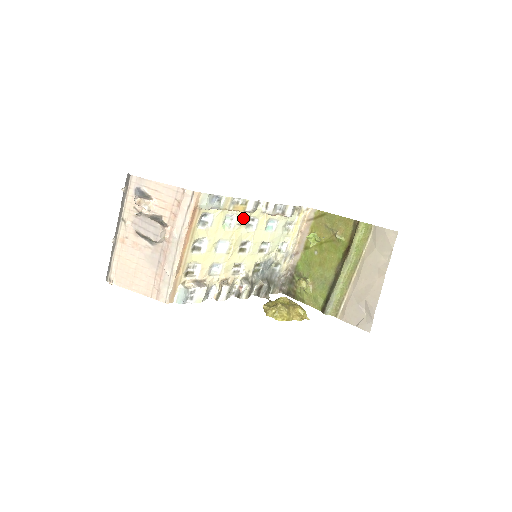
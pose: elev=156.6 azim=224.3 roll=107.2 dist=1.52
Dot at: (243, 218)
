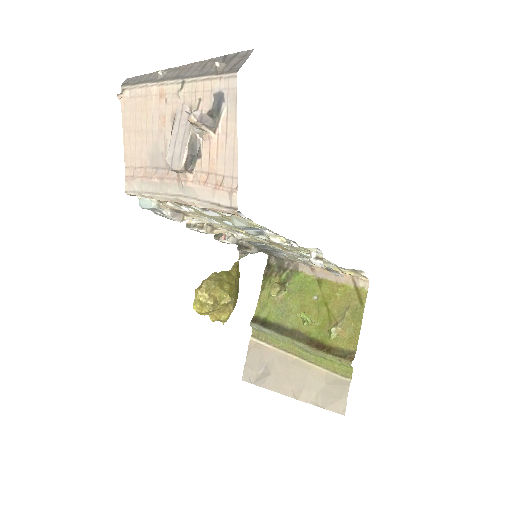
Dot at: (279, 242)
